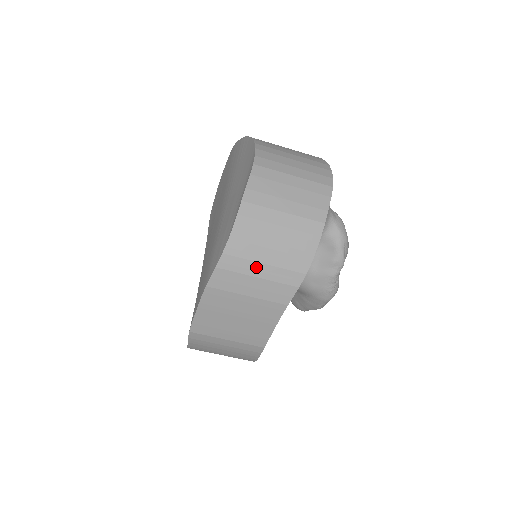
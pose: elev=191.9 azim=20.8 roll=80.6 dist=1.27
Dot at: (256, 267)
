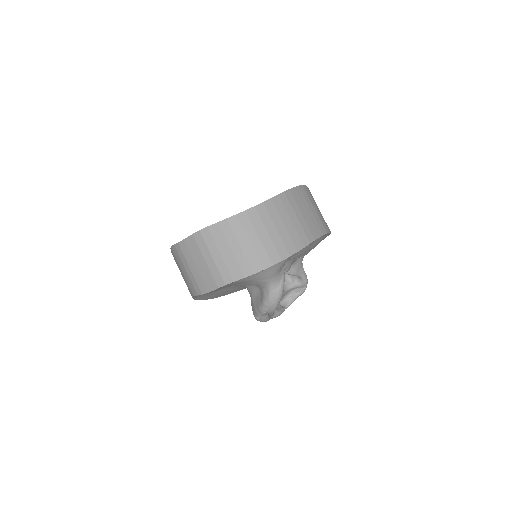
Dot at: (187, 265)
